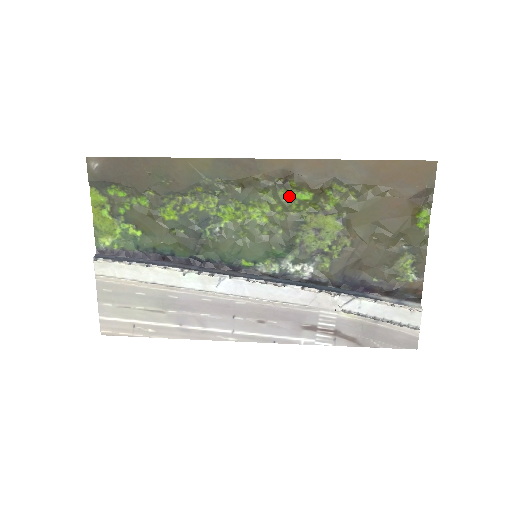
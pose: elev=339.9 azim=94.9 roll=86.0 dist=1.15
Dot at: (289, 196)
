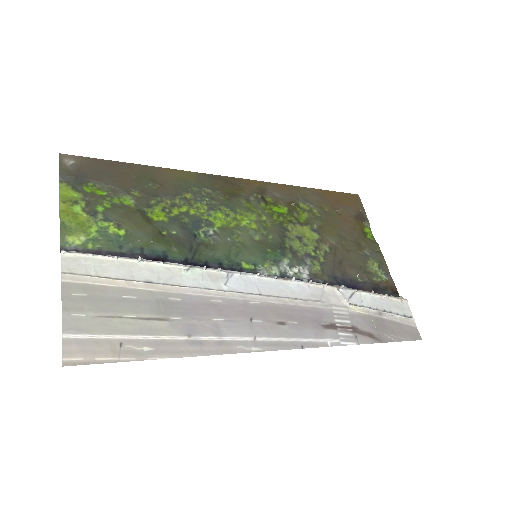
Dot at: (269, 209)
